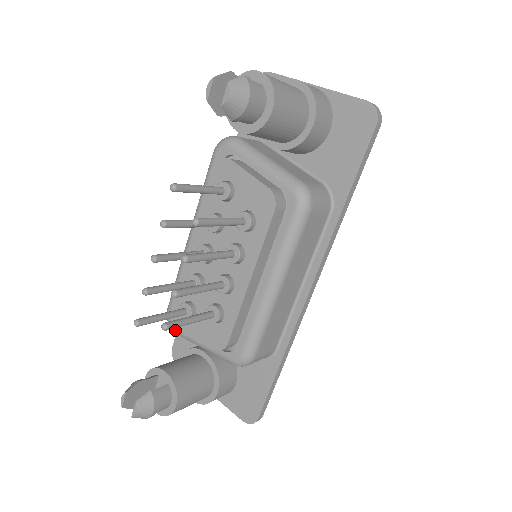
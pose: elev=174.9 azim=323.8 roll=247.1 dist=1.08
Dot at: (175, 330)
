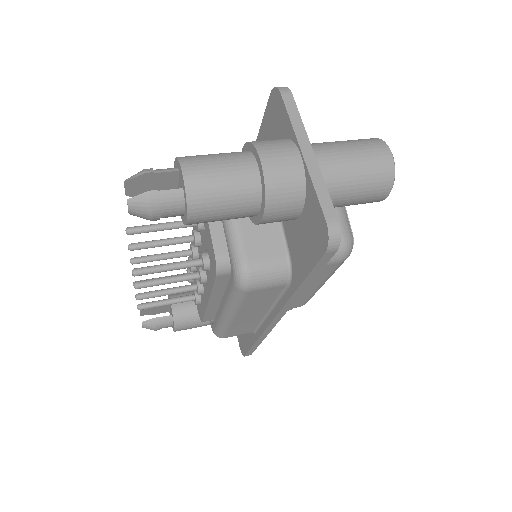
Dot at: occluded
